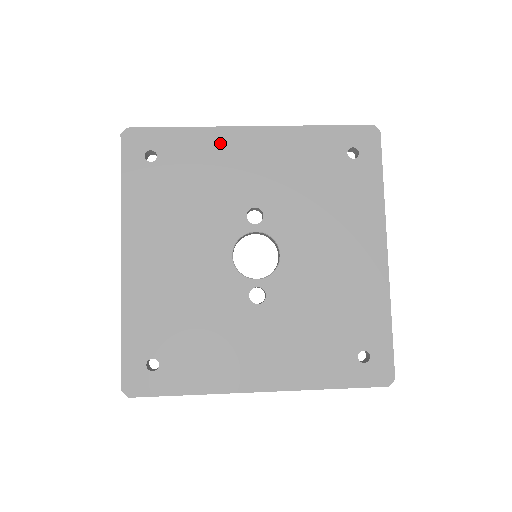
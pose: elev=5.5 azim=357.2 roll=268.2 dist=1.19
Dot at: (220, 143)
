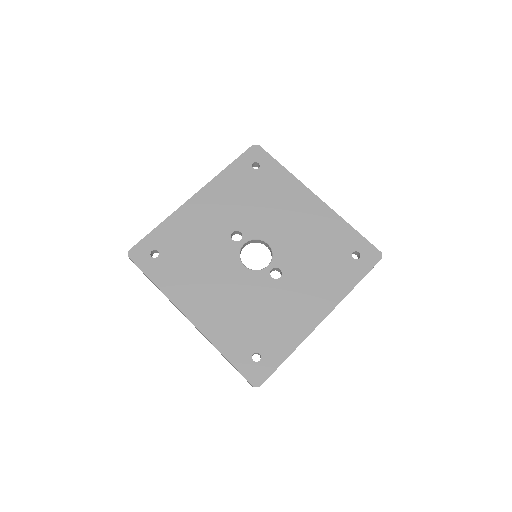
Dot at: (185, 217)
